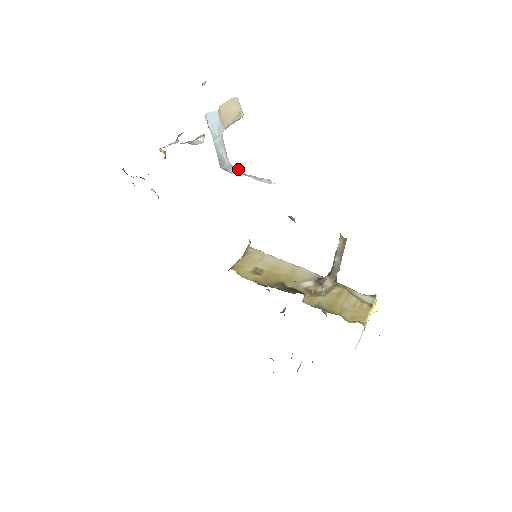
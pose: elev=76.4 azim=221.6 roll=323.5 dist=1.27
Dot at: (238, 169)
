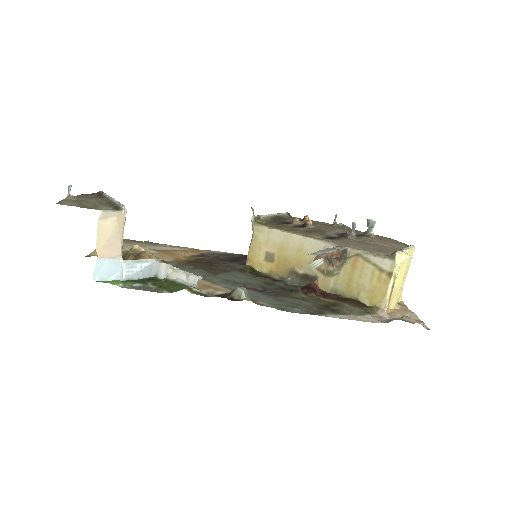
Dot at: (165, 266)
